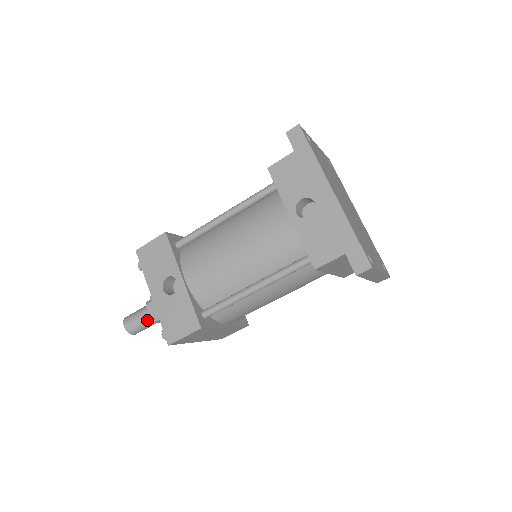
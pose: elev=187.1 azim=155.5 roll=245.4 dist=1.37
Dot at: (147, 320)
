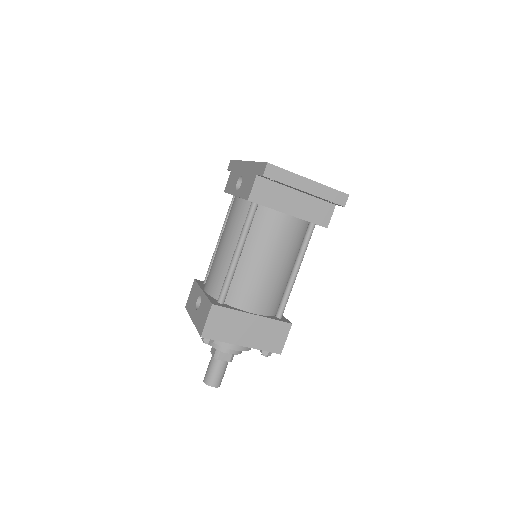
Dot at: (214, 362)
